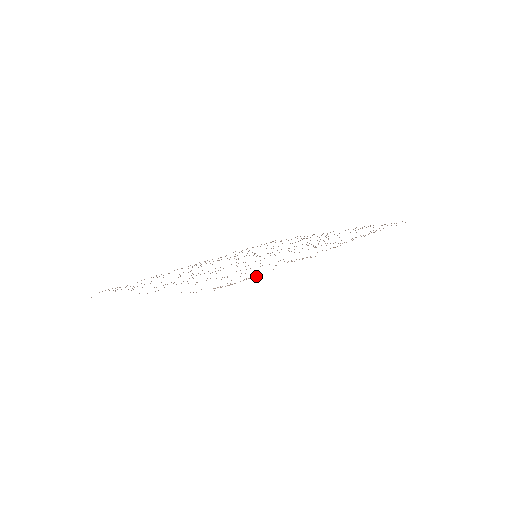
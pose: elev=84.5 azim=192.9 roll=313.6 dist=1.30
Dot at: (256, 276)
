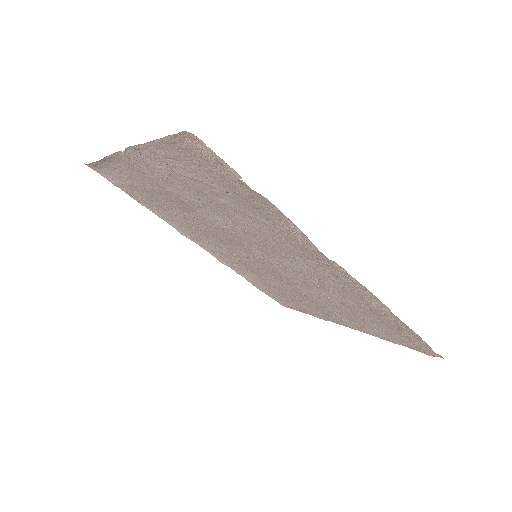
Dot at: (241, 178)
